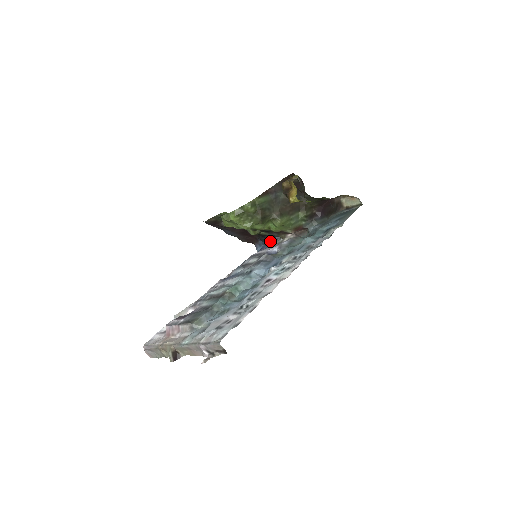
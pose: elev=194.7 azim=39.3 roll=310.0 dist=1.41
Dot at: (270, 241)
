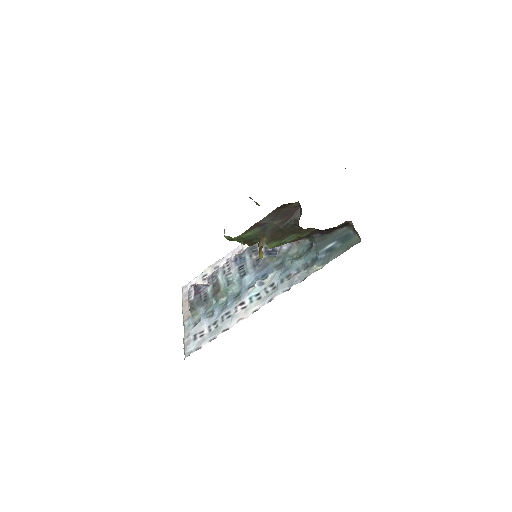
Dot at: occluded
